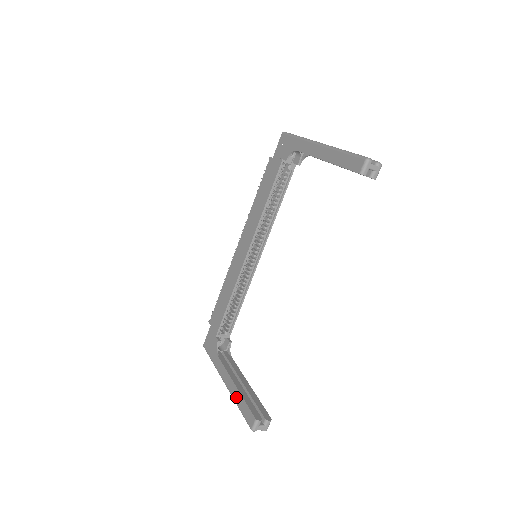
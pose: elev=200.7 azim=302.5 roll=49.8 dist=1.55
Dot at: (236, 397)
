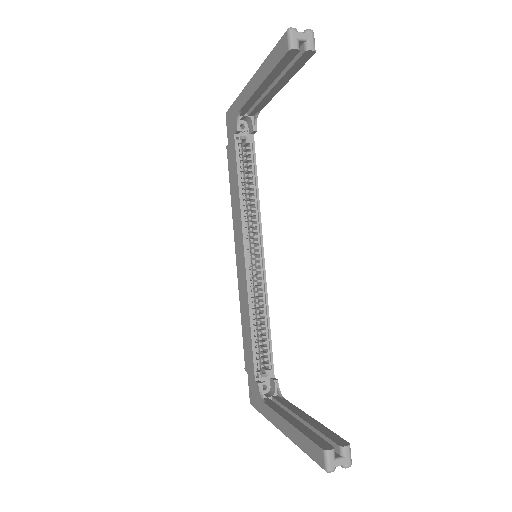
Dot at: (295, 438)
